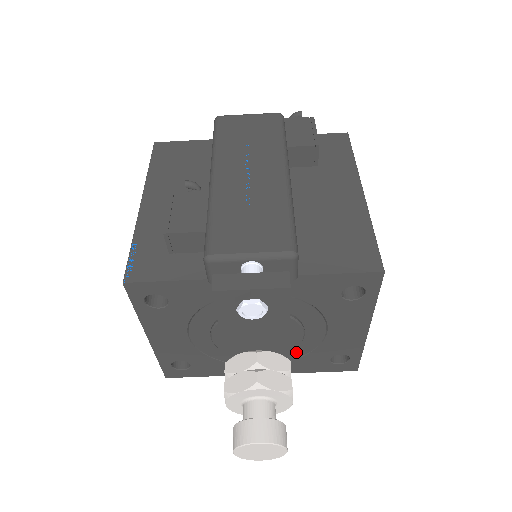
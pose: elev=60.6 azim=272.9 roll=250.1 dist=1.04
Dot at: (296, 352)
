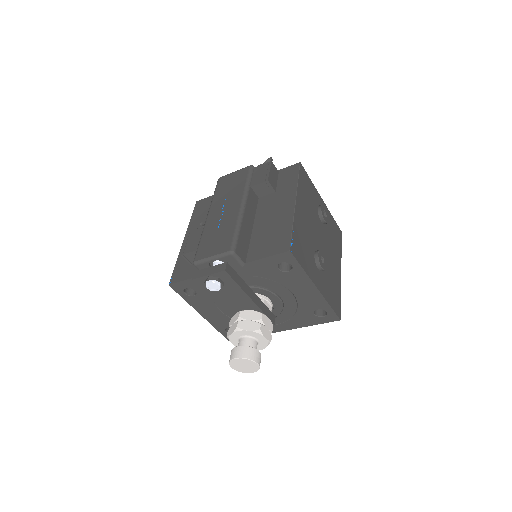
Dot at: (288, 312)
